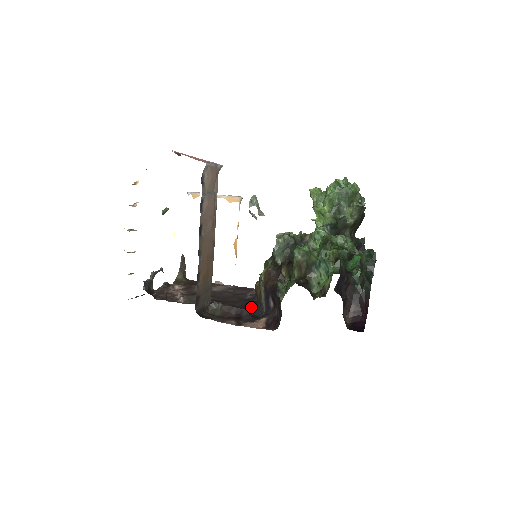
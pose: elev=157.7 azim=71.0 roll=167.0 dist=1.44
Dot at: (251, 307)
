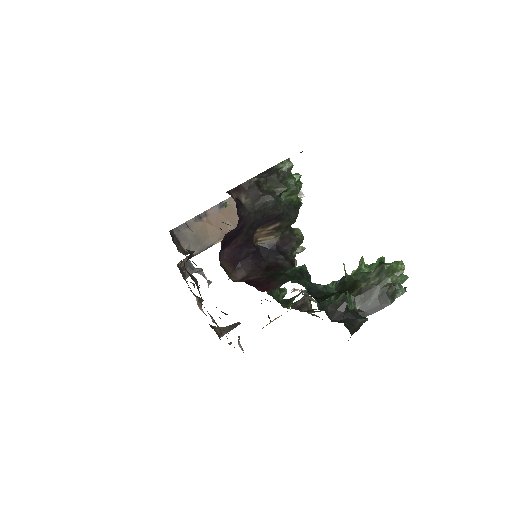
Dot at: occluded
